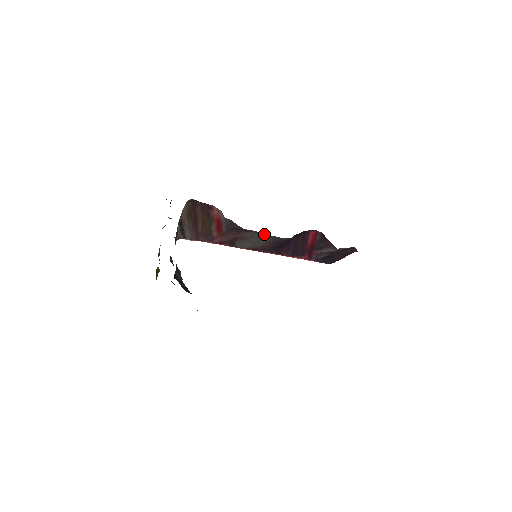
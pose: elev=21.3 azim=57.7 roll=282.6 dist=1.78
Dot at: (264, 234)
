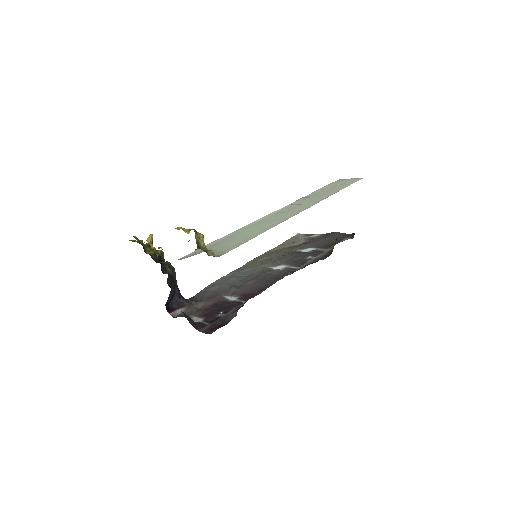
Dot at: occluded
